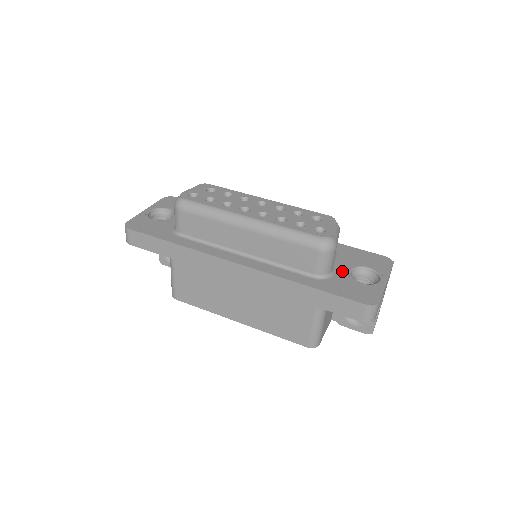
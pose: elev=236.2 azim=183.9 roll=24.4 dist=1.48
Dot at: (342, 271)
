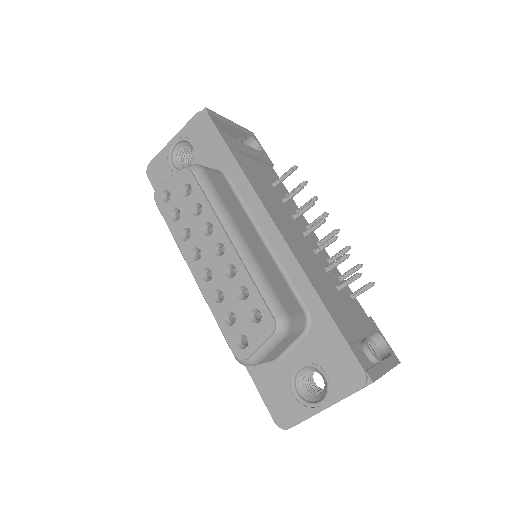
Dot at: (290, 362)
